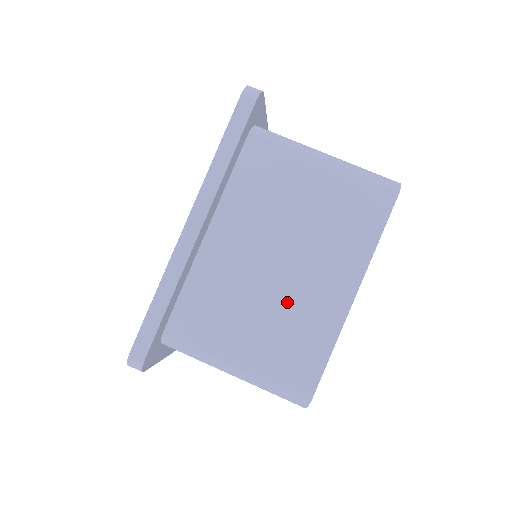
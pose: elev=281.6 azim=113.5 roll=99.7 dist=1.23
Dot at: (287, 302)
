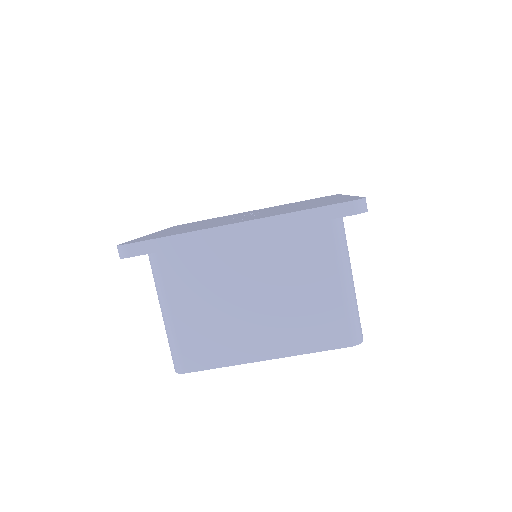
Dot at: (233, 320)
